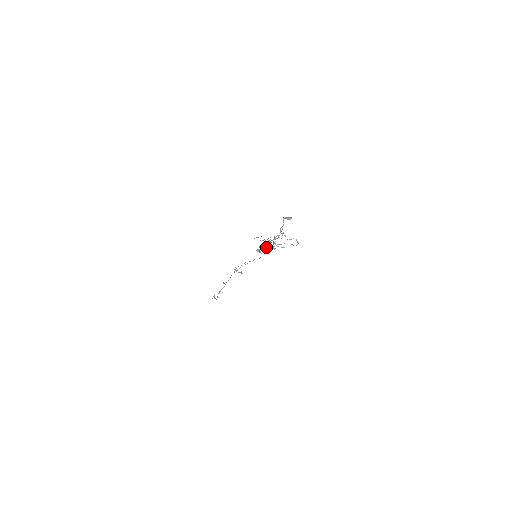
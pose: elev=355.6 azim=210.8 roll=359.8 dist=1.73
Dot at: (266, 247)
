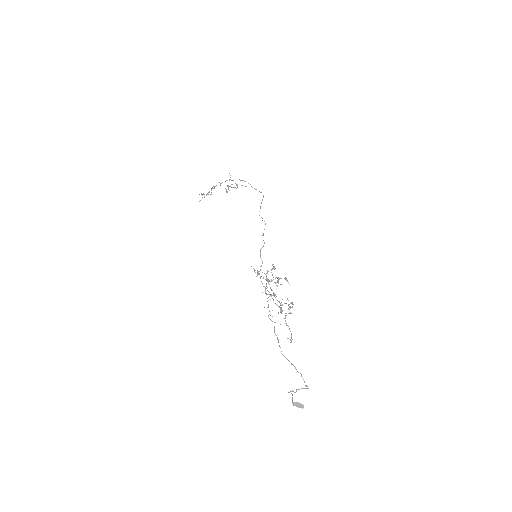
Dot at: (269, 294)
